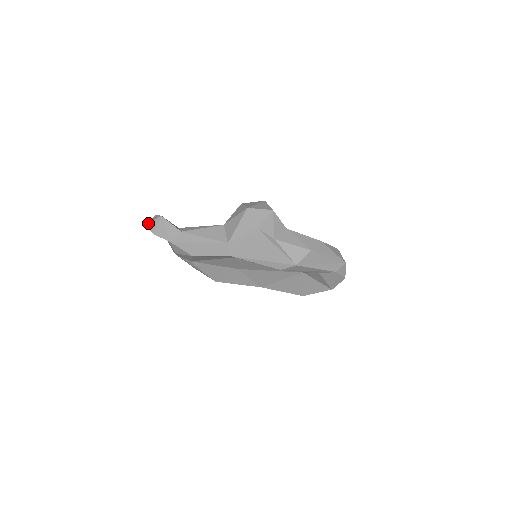
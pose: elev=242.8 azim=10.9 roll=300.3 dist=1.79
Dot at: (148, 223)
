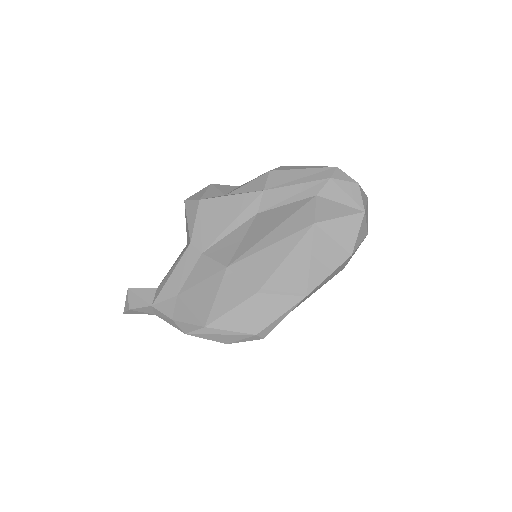
Dot at: (124, 310)
